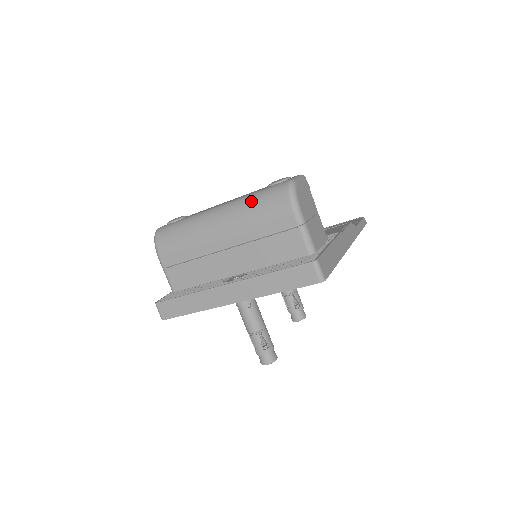
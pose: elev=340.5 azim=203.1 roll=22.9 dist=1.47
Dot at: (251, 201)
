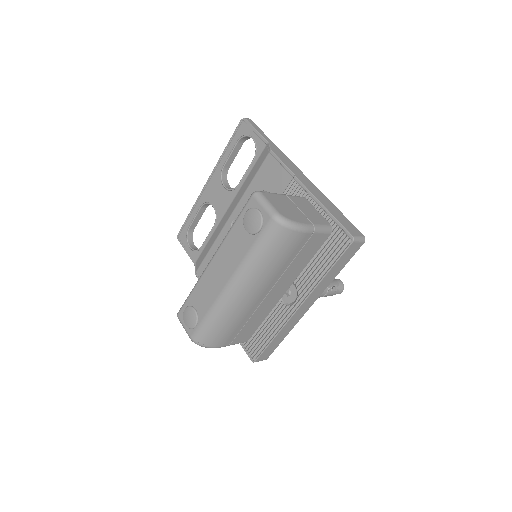
Dot at: (260, 259)
